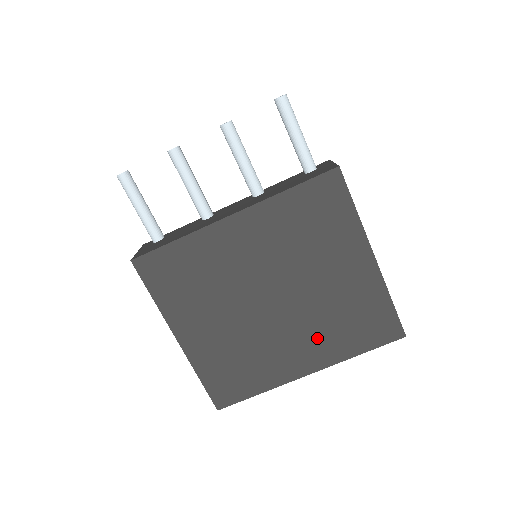
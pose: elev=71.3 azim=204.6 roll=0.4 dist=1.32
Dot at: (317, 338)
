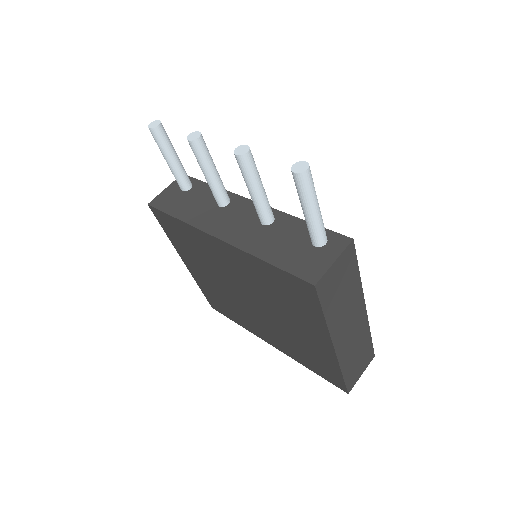
Dot at: (279, 339)
